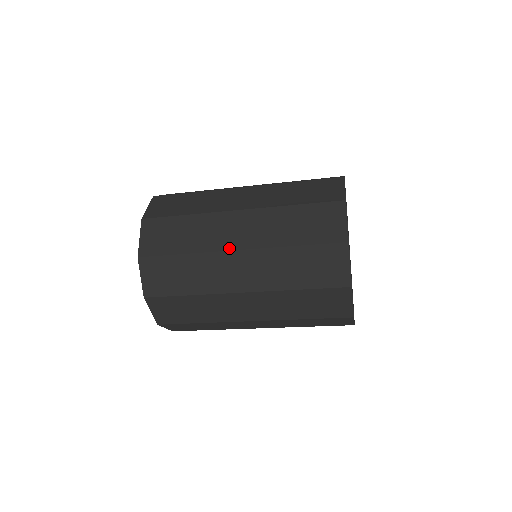
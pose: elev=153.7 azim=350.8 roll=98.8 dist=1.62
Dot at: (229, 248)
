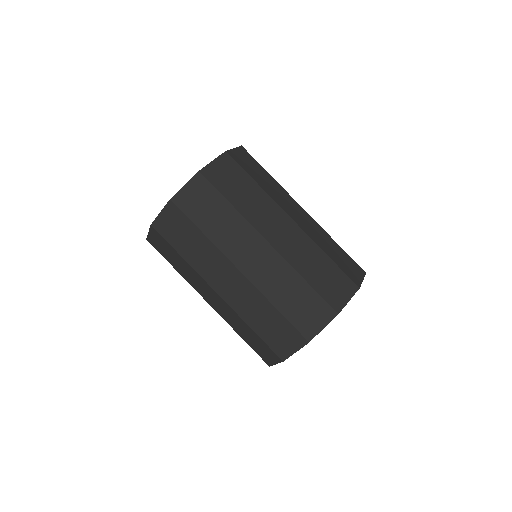
Dot at: (288, 213)
